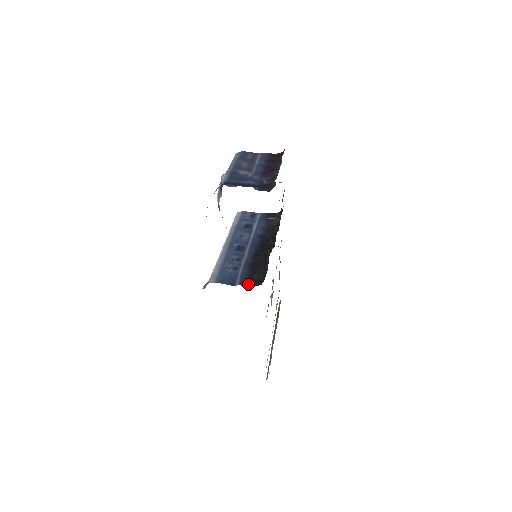
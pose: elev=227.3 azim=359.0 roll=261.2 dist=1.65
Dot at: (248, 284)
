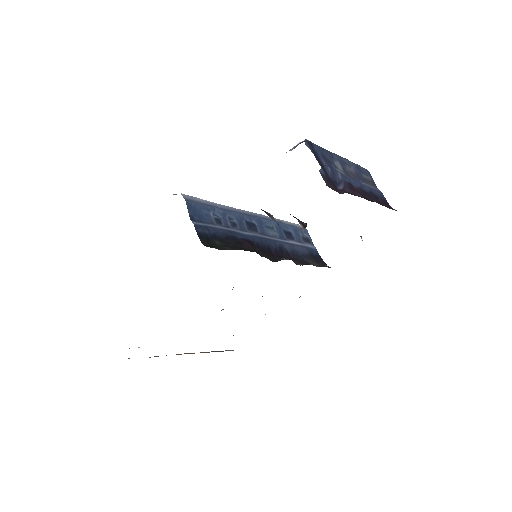
Dot at: (201, 234)
